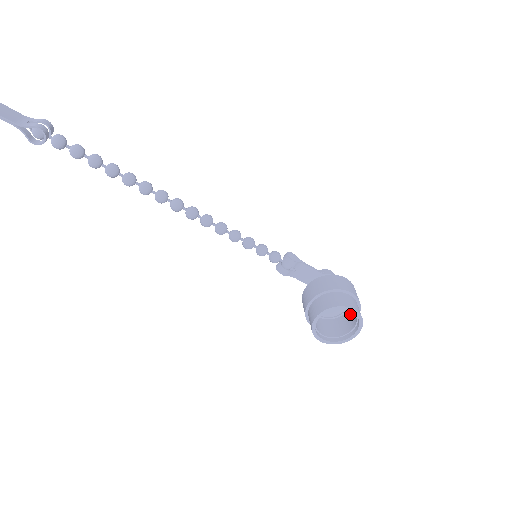
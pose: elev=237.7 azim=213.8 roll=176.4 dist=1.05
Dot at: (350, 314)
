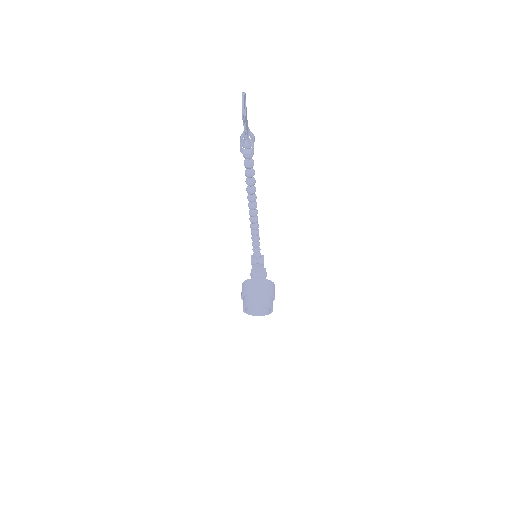
Dot at: occluded
